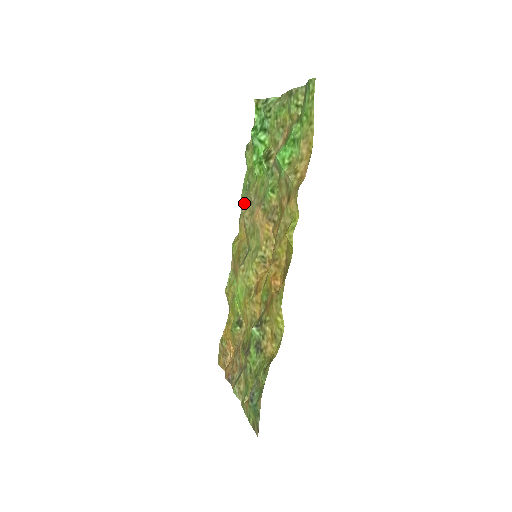
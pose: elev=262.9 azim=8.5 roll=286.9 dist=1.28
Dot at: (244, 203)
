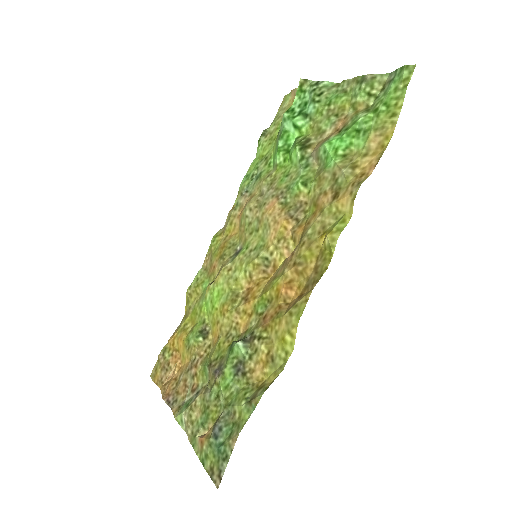
Dot at: (246, 193)
